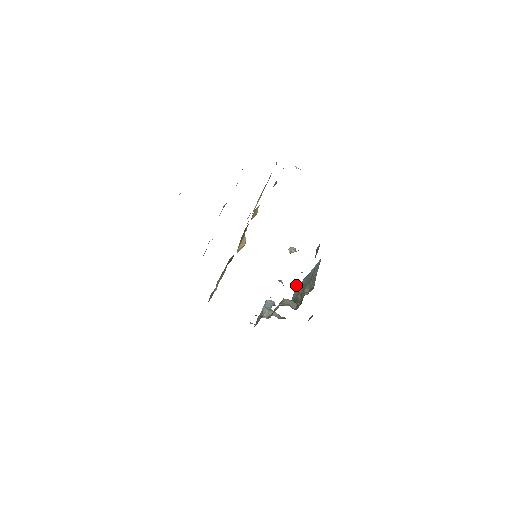
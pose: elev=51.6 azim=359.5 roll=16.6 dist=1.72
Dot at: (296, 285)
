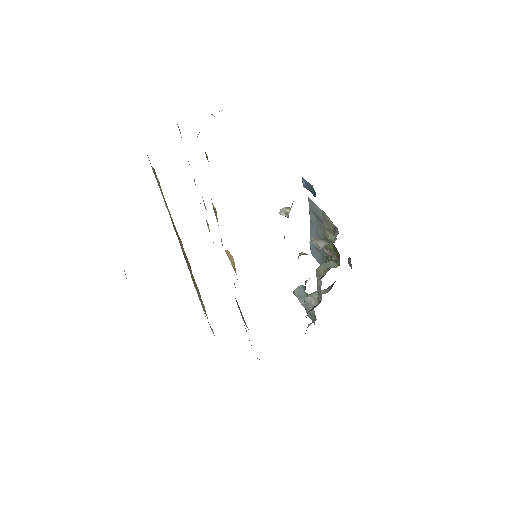
Dot at: (317, 243)
